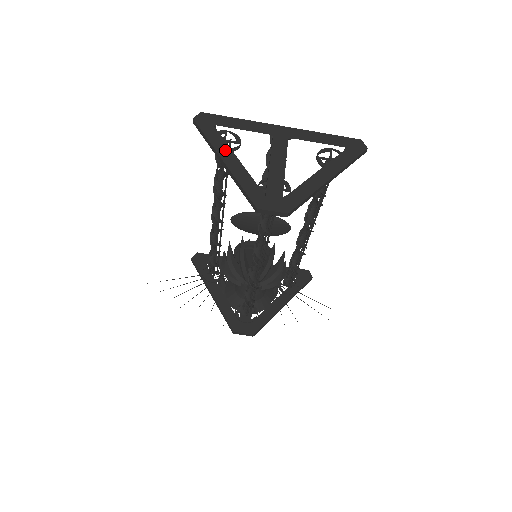
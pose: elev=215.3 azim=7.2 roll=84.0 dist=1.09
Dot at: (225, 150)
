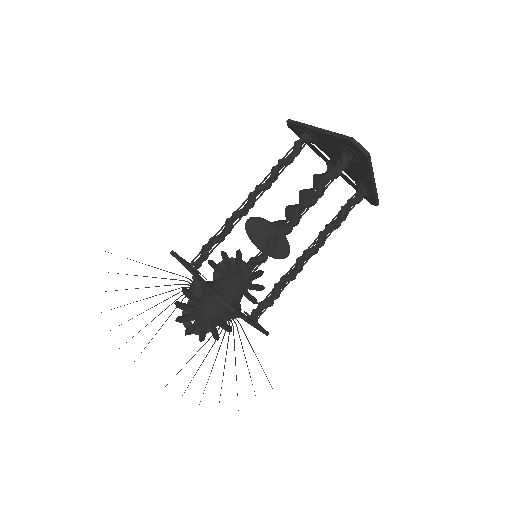
Dot at: occluded
